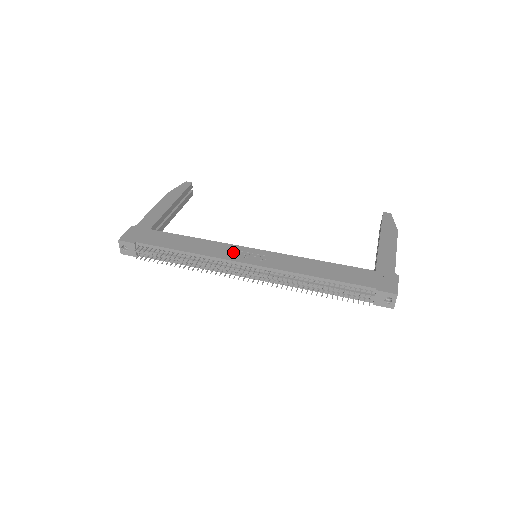
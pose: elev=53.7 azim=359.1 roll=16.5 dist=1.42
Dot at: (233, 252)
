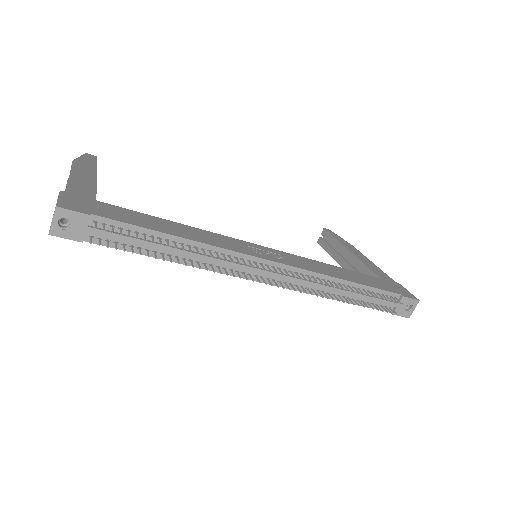
Dot at: (241, 246)
